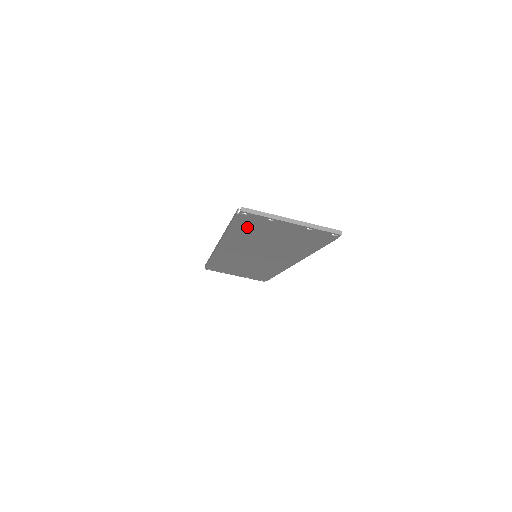
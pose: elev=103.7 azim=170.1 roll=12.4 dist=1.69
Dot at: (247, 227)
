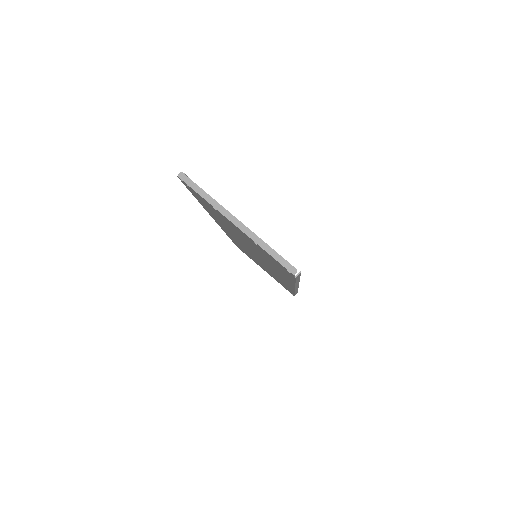
Dot at: (208, 207)
